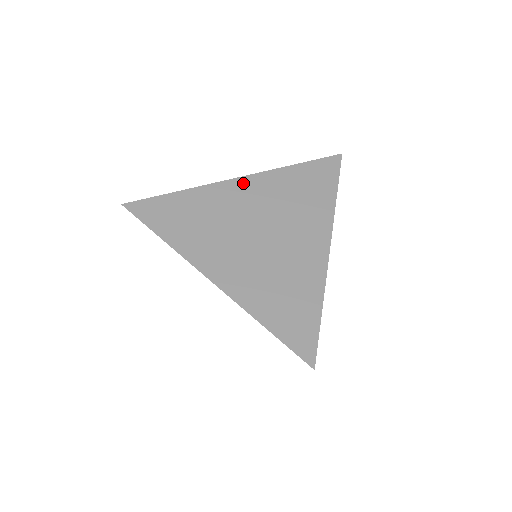
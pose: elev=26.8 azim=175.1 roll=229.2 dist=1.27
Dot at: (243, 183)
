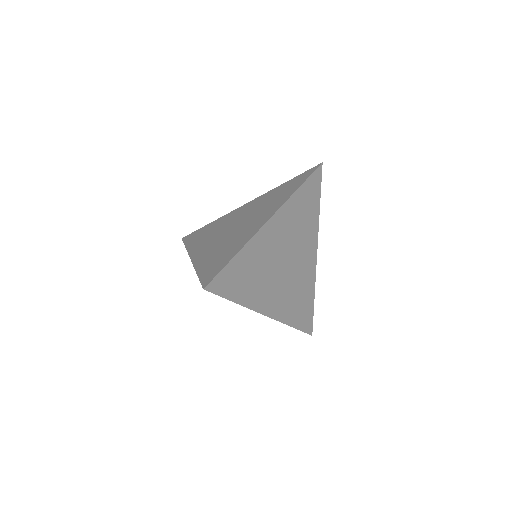
Dot at: (247, 205)
